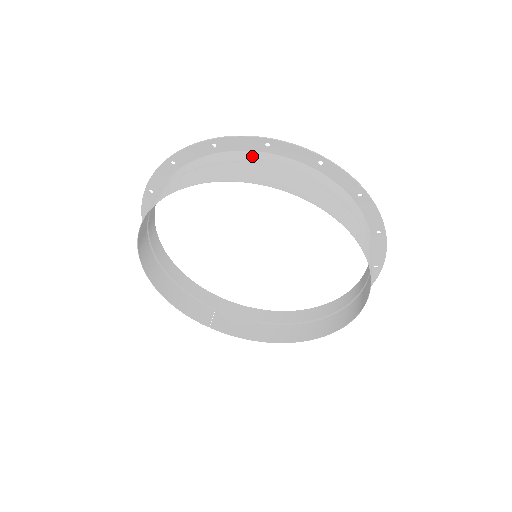
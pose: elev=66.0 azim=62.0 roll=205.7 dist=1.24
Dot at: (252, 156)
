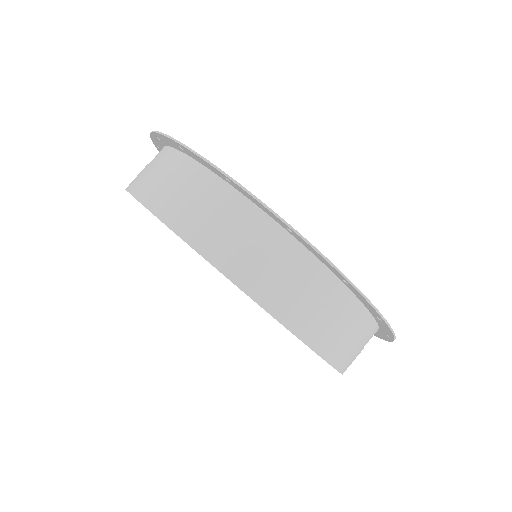
Dot at: (210, 185)
